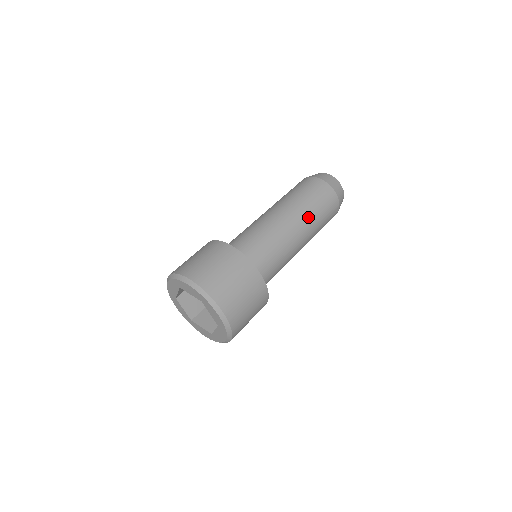
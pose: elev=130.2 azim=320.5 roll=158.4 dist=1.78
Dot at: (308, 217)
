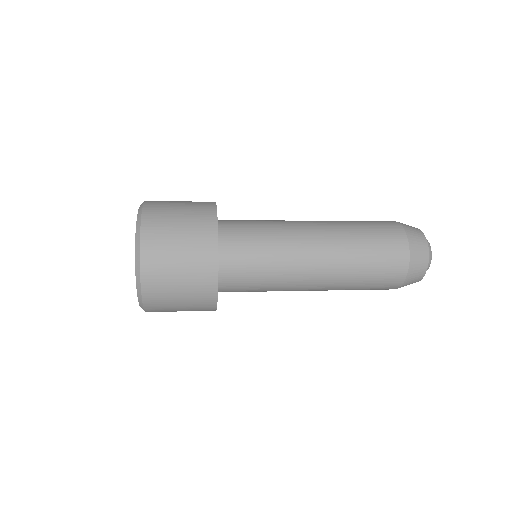
Dot at: (345, 256)
